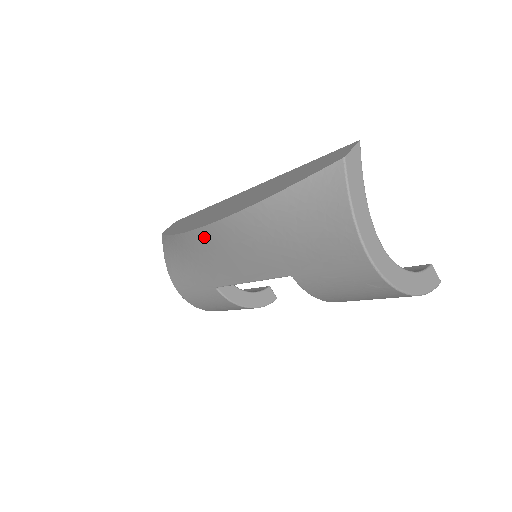
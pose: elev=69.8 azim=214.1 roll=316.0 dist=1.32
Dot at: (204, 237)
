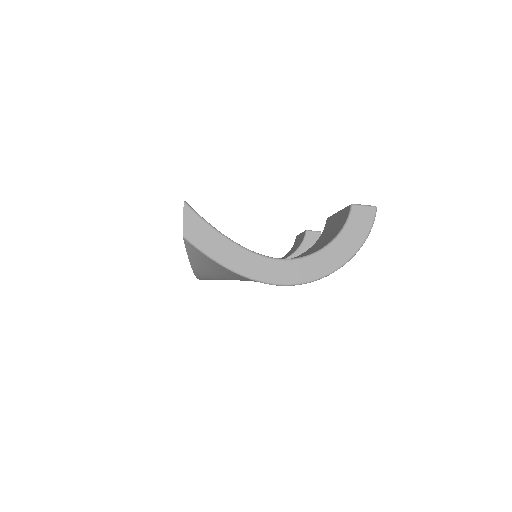
Dot at: occluded
